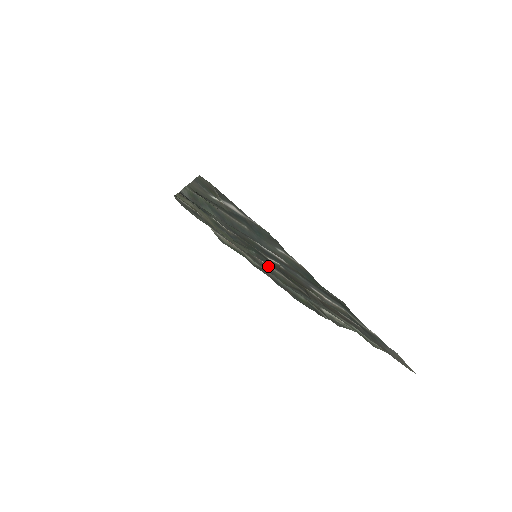
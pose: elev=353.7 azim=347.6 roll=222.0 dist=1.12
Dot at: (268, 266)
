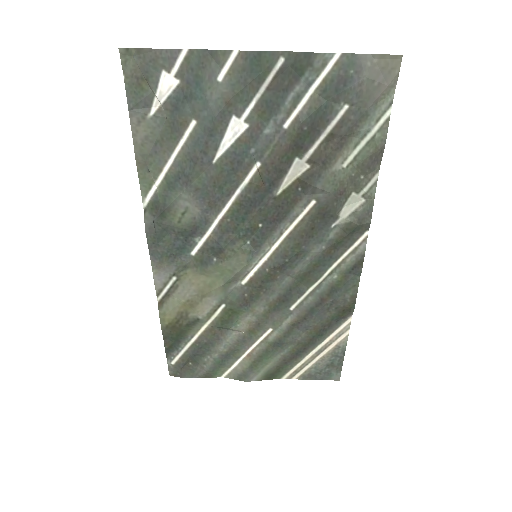
Dot at: (273, 253)
